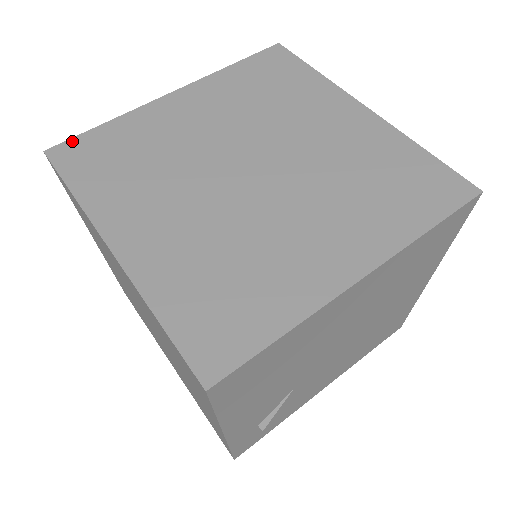
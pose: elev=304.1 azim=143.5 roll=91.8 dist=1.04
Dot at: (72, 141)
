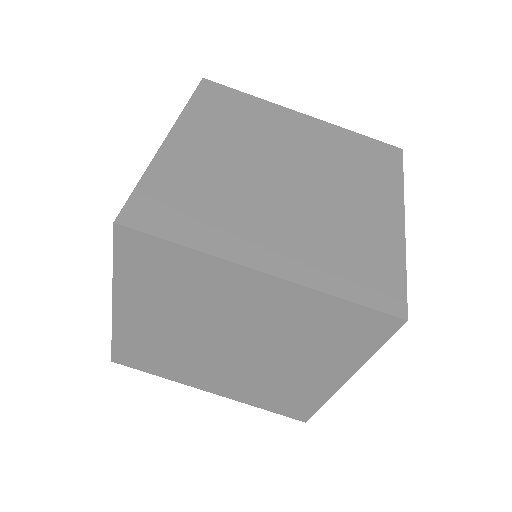
Dot at: (114, 354)
